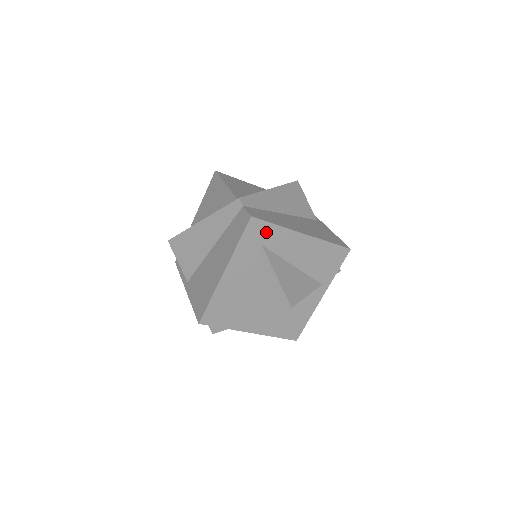
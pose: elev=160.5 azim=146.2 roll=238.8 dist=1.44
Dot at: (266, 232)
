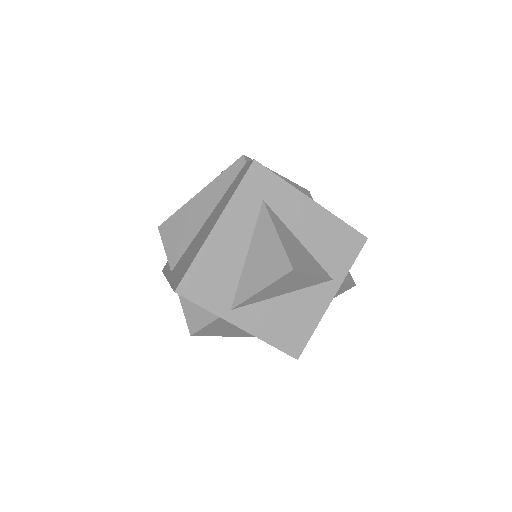
Dot at: (269, 185)
